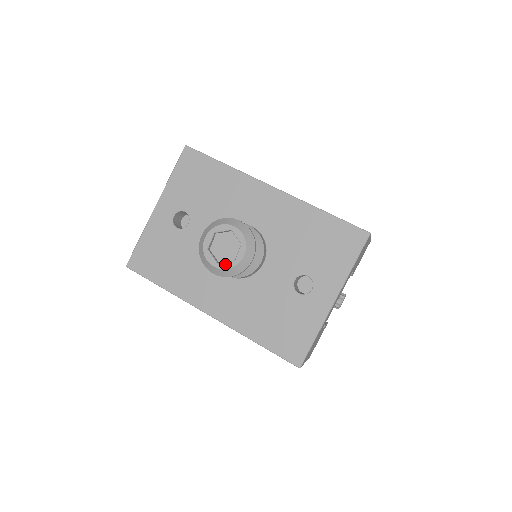
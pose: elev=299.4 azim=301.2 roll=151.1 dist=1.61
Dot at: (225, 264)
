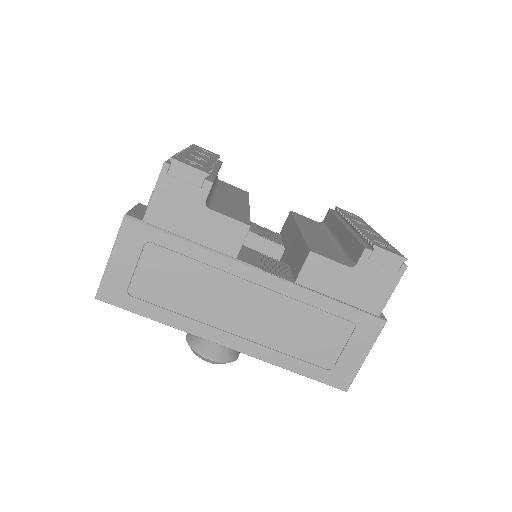
Dot at: occluded
